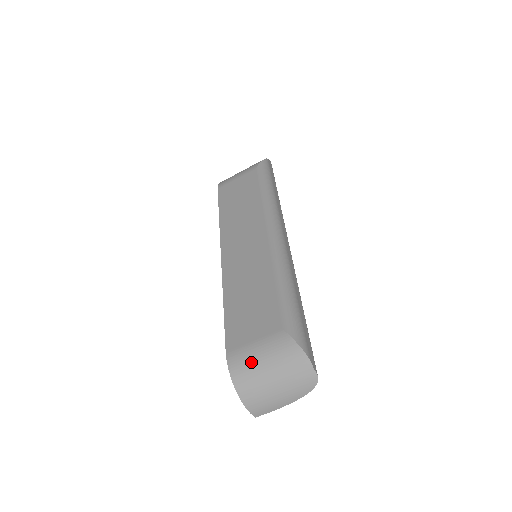
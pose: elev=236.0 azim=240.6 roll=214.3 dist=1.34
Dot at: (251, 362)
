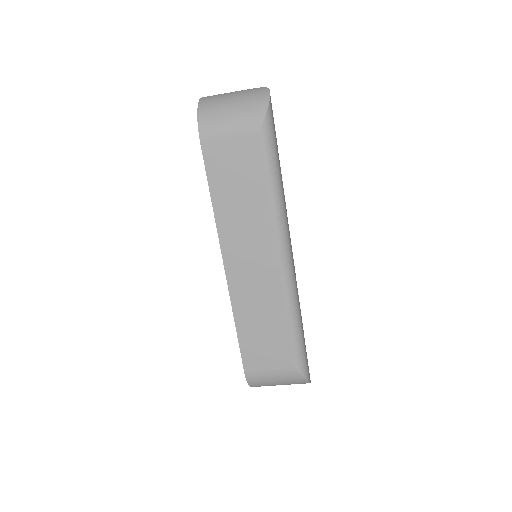
Dot at: (266, 380)
